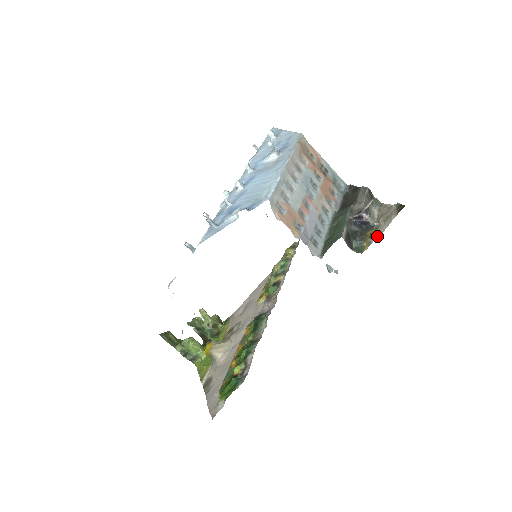
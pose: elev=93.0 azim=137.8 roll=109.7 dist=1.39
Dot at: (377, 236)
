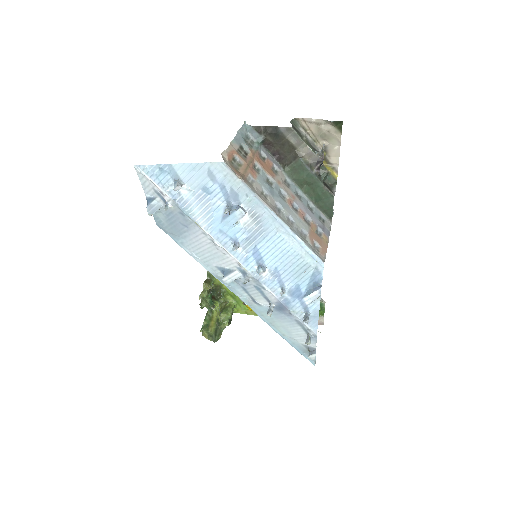
Dot at: (338, 161)
